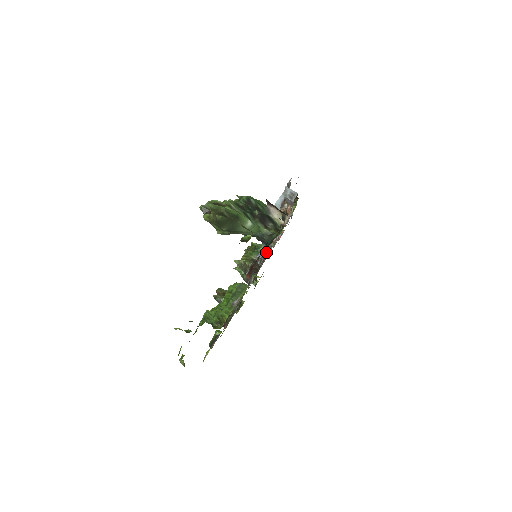
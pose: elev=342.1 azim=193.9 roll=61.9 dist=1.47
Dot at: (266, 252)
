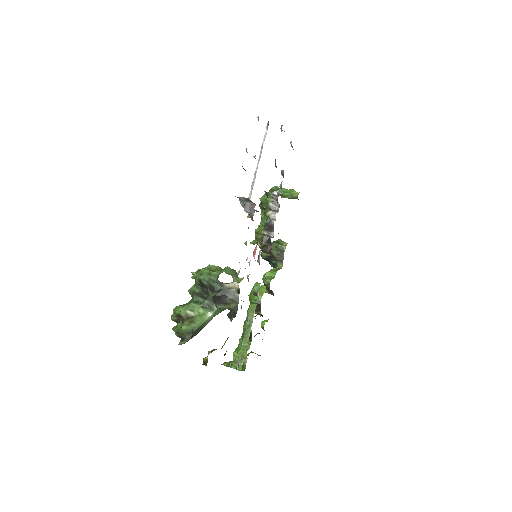
Dot at: occluded
